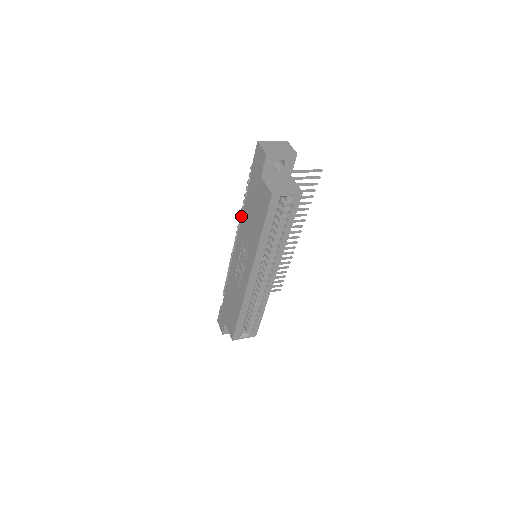
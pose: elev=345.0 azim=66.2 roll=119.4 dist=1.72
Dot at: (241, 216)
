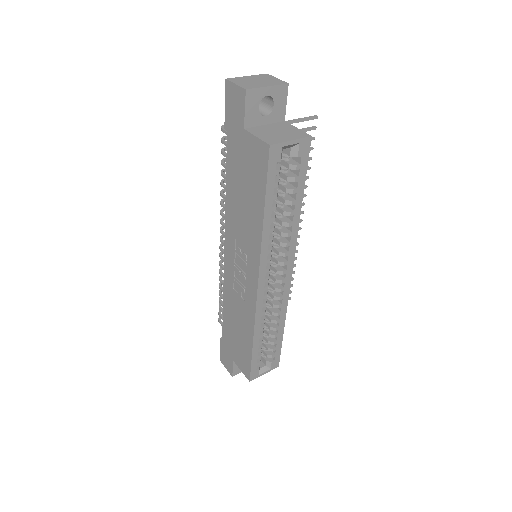
Dot at: (222, 205)
